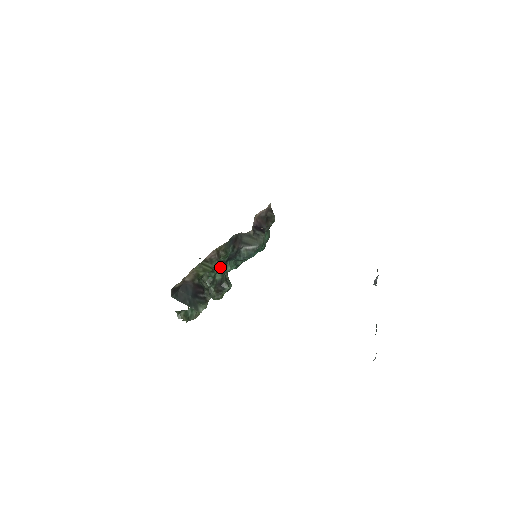
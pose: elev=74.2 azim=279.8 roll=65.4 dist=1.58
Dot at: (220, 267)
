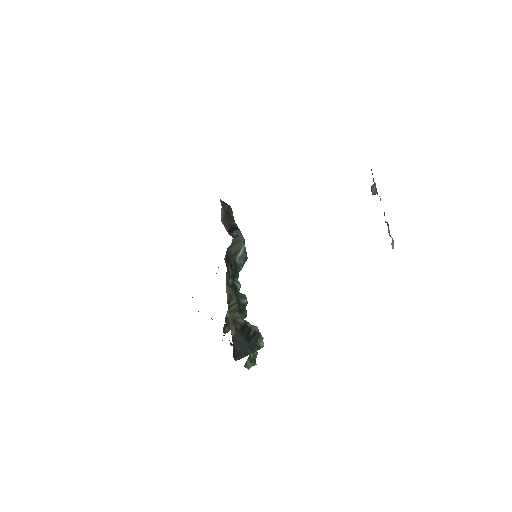
Dot at: occluded
